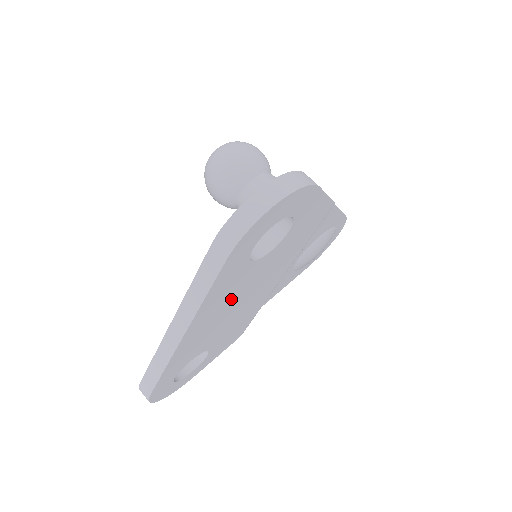
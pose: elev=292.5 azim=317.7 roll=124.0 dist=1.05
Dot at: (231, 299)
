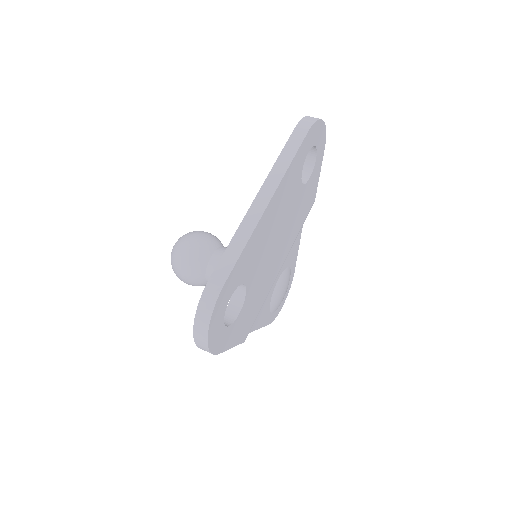
Dot at: (283, 211)
